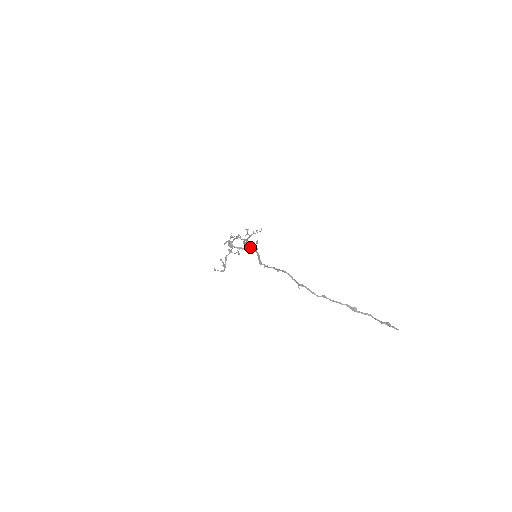
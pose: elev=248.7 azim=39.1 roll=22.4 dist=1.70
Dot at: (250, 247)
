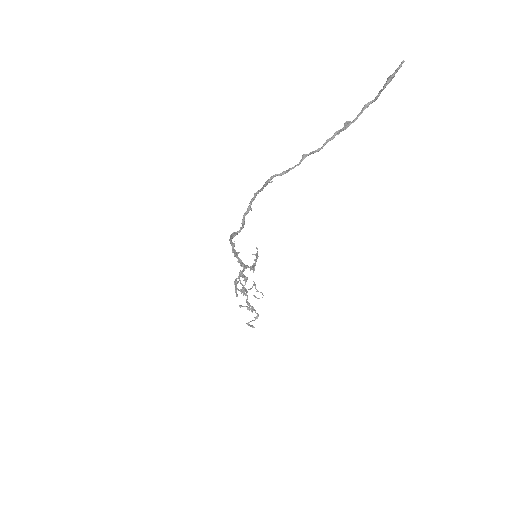
Dot at: occluded
